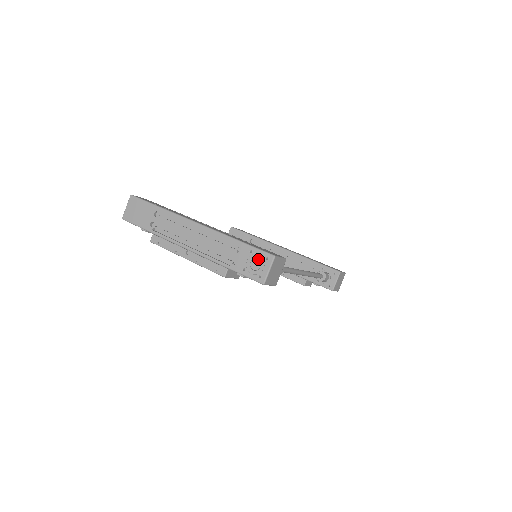
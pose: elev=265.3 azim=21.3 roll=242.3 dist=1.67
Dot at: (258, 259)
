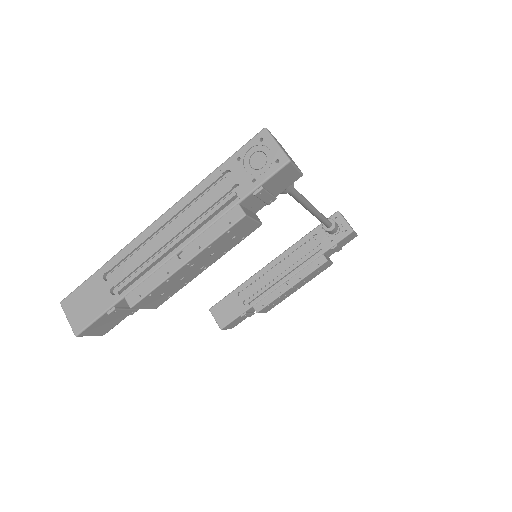
Dot at: (254, 153)
